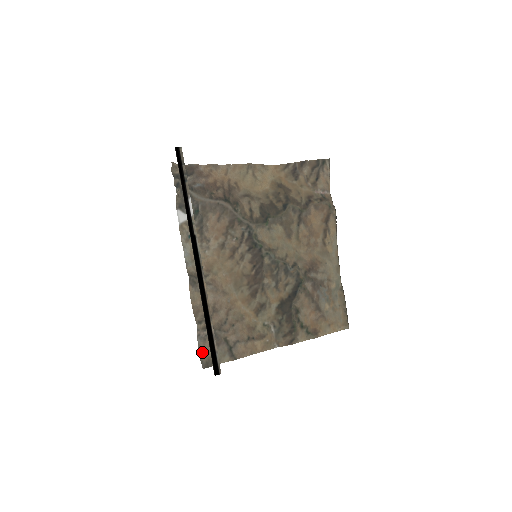
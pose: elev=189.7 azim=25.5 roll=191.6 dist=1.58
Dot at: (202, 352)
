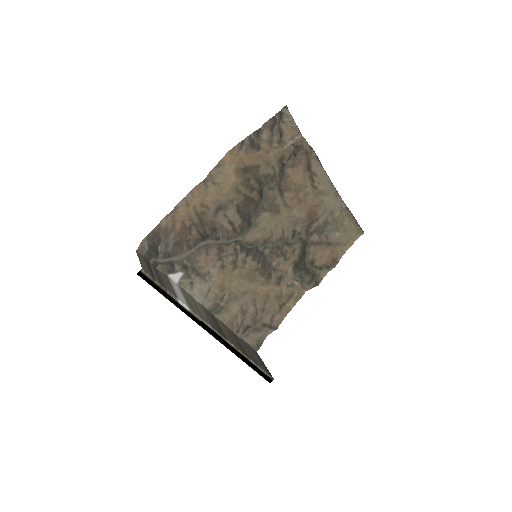
Dot at: (250, 341)
